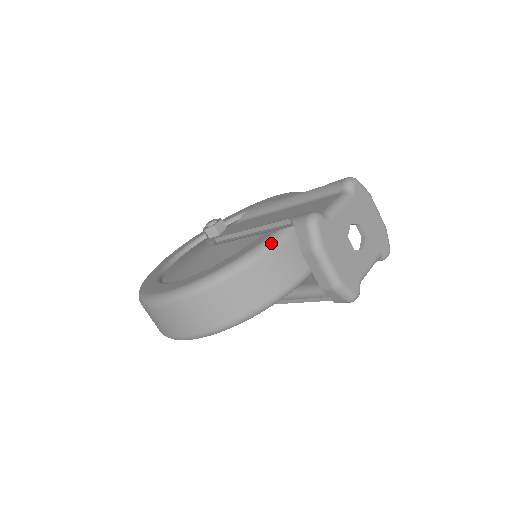
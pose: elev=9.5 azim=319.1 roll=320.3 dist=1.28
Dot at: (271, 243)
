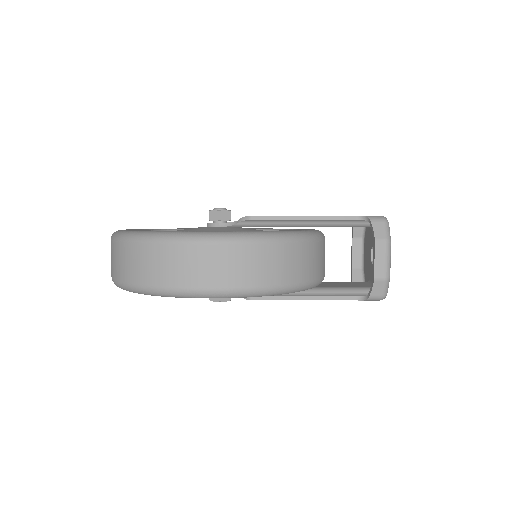
Dot at: (322, 234)
